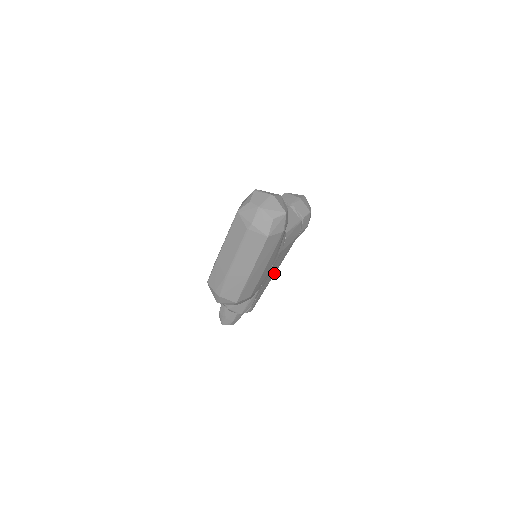
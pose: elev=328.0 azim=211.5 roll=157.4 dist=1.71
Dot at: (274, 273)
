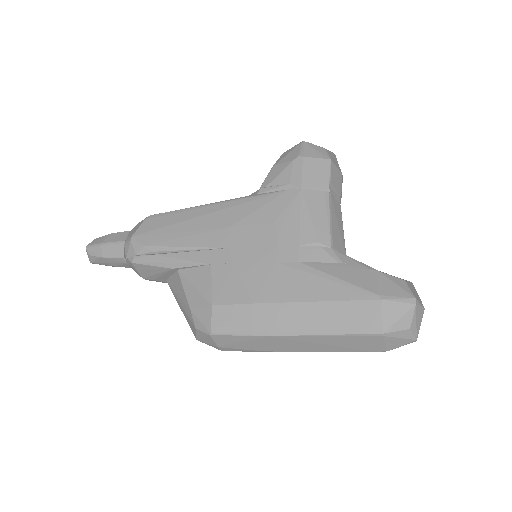
Dot at: occluded
